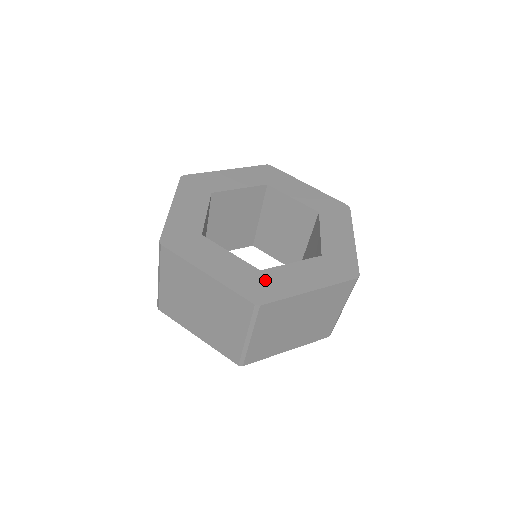
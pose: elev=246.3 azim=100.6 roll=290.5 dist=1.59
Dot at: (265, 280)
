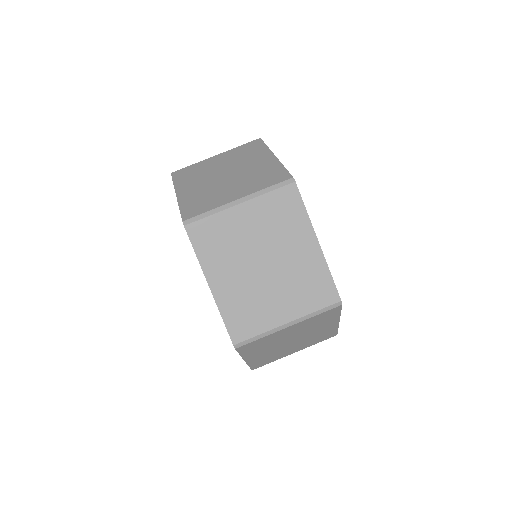
Dot at: occluded
